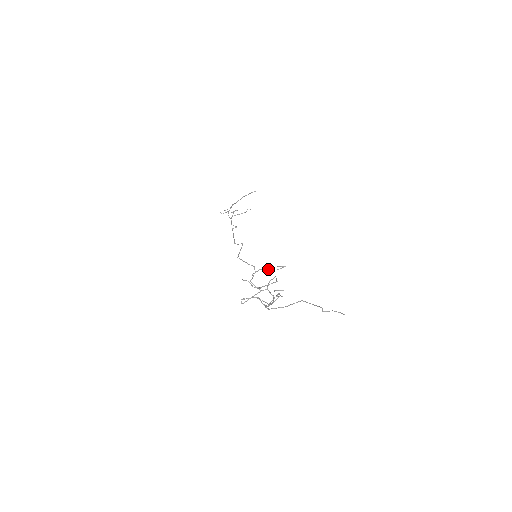
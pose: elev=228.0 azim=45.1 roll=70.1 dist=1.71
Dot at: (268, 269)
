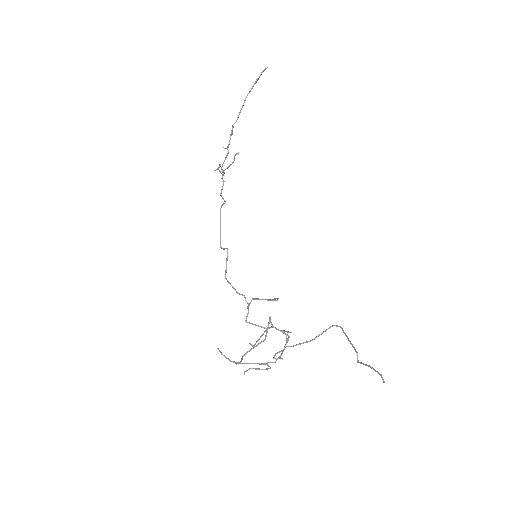
Dot at: (261, 299)
